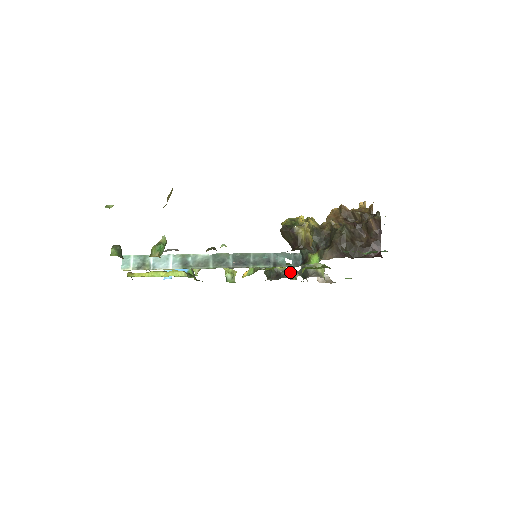
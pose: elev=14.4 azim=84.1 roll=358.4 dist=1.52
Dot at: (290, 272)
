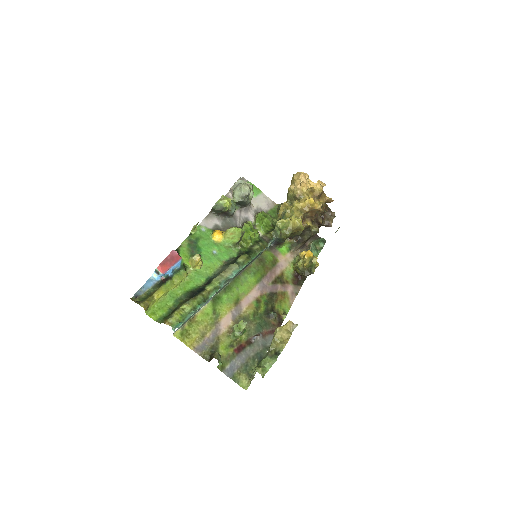
Dot at: occluded
